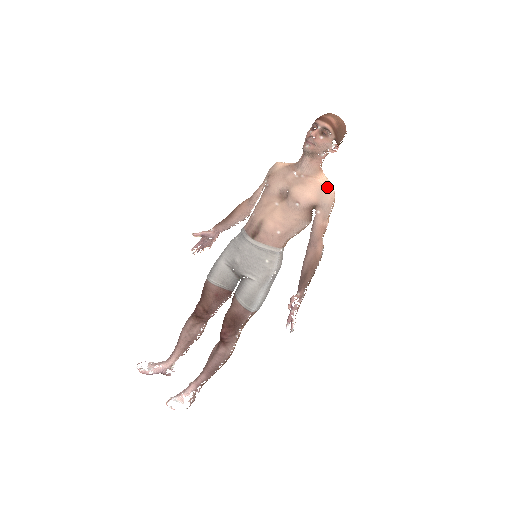
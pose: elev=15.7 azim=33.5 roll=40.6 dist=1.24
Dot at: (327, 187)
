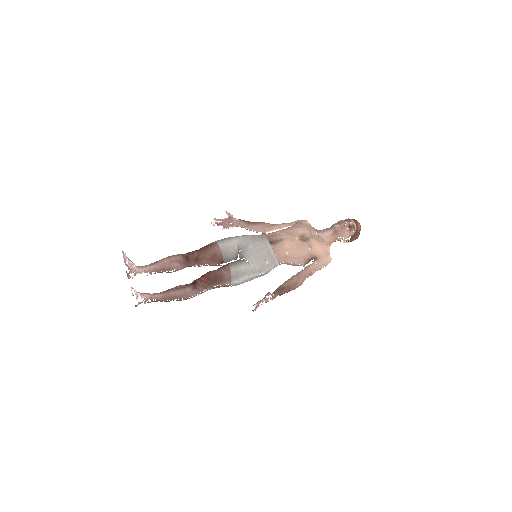
Dot at: occluded
